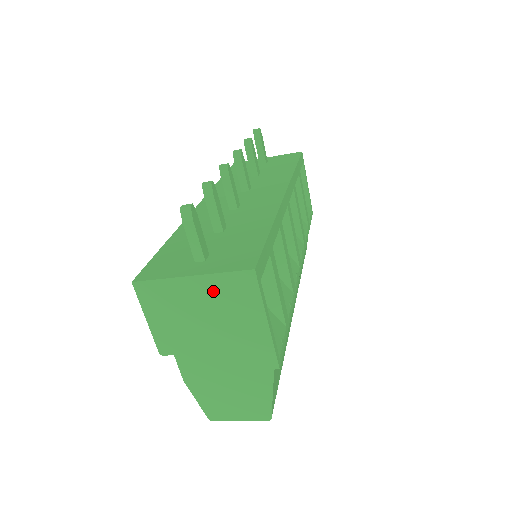
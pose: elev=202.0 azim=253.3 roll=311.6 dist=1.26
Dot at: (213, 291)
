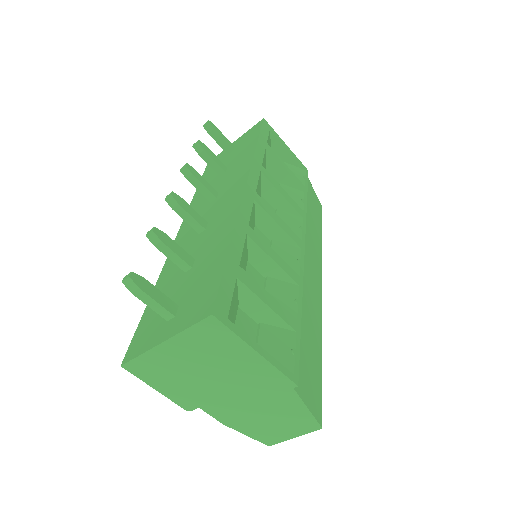
Dot at: (191, 347)
